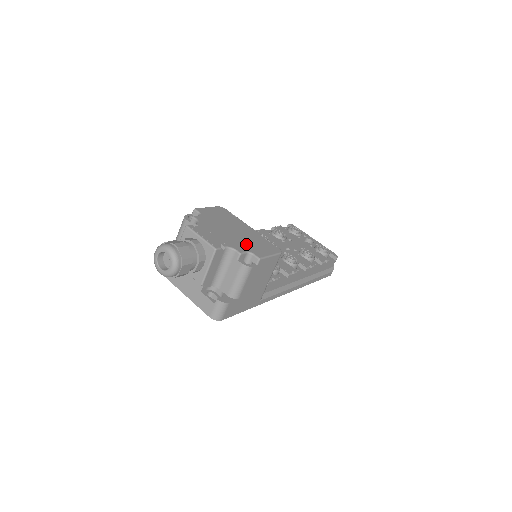
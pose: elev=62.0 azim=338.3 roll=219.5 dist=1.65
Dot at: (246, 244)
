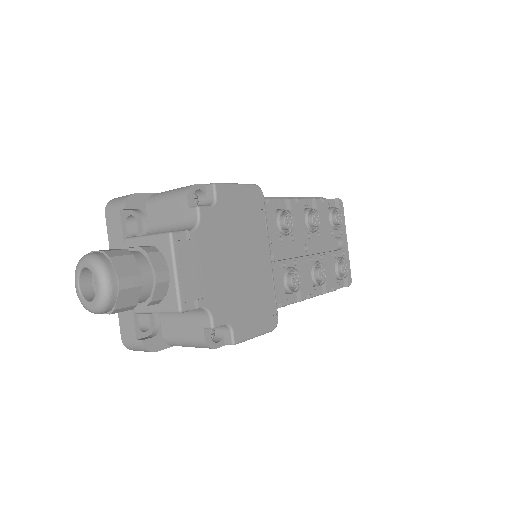
Dot at: (237, 303)
